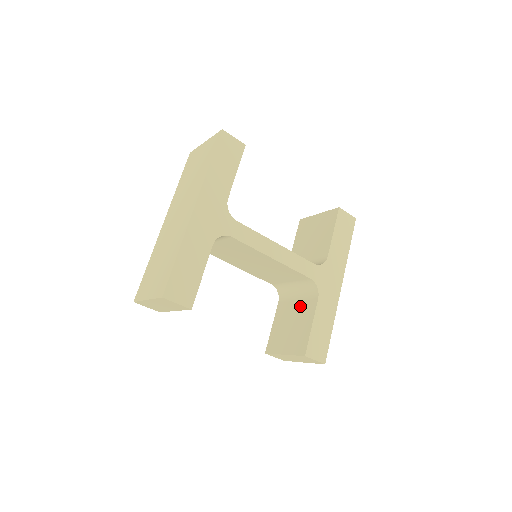
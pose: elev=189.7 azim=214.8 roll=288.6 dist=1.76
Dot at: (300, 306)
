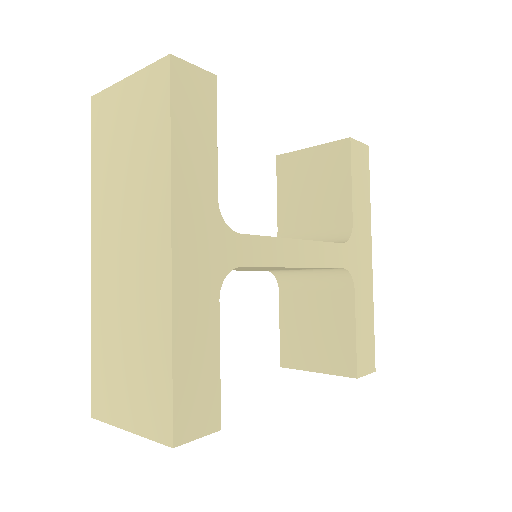
Dot at: (323, 300)
